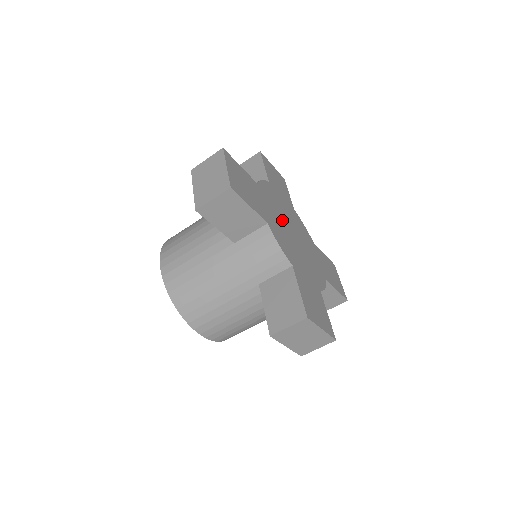
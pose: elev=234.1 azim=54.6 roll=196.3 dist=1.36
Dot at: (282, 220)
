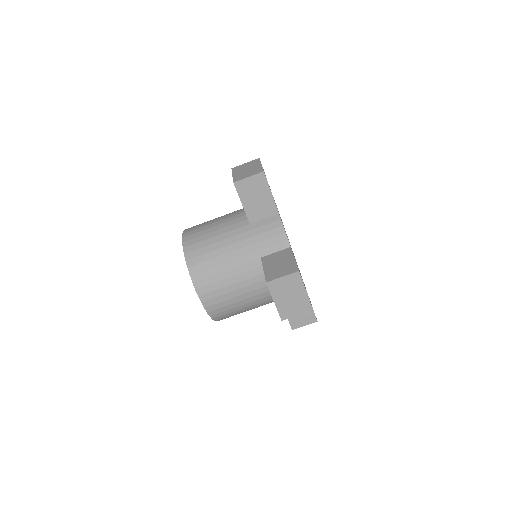
Dot at: occluded
